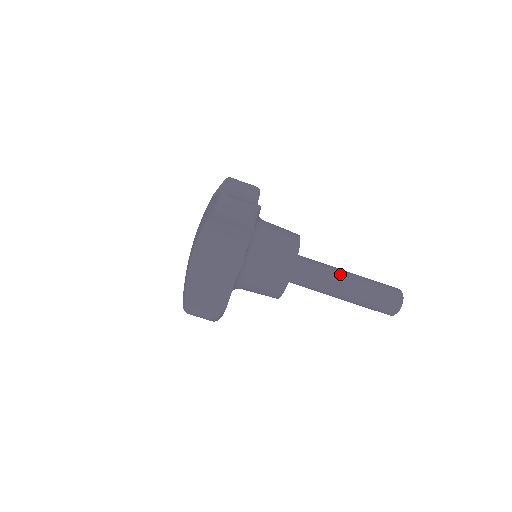
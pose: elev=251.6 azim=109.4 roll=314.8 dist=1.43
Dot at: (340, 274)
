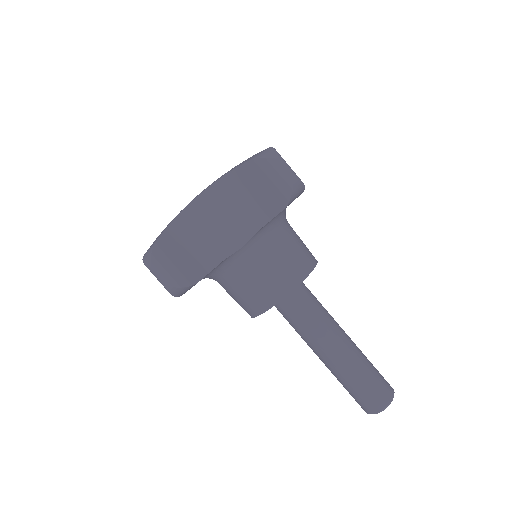
Dot at: (339, 329)
